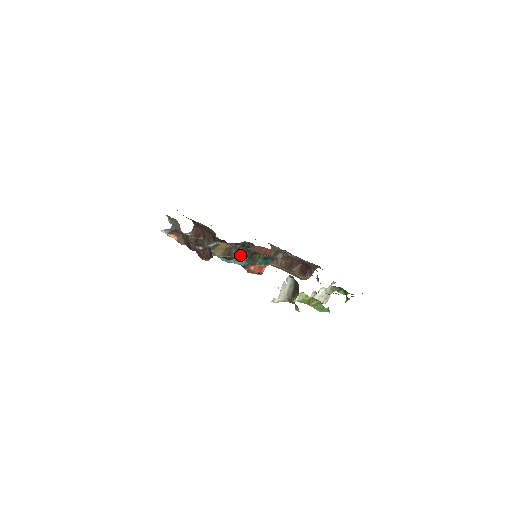
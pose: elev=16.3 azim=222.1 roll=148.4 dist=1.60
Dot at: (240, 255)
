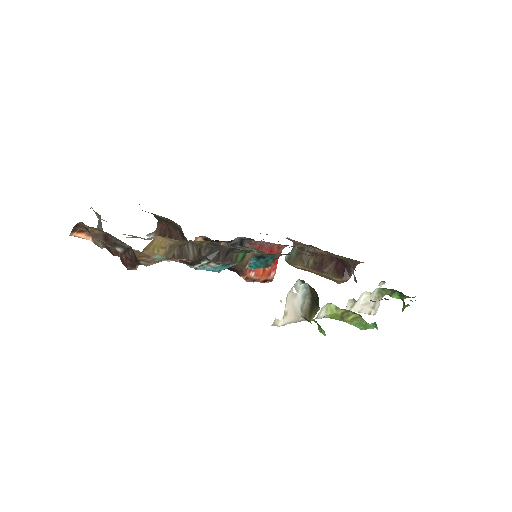
Dot at: (206, 255)
